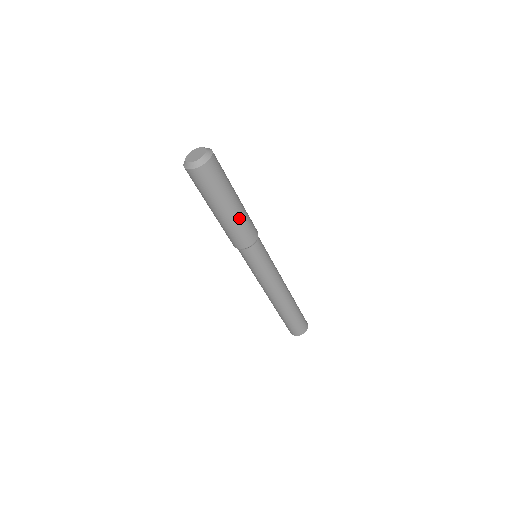
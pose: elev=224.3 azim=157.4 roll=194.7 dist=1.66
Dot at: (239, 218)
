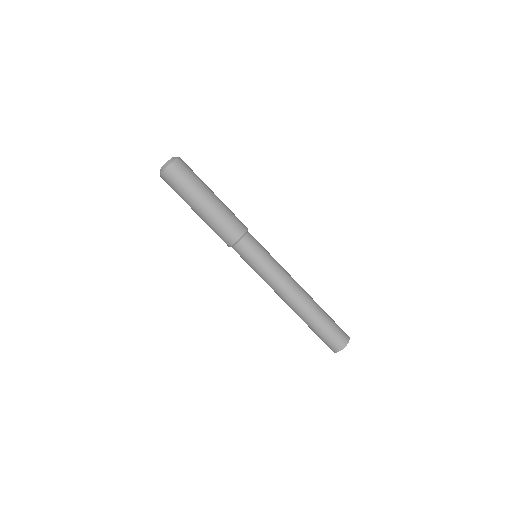
Dot at: (224, 205)
